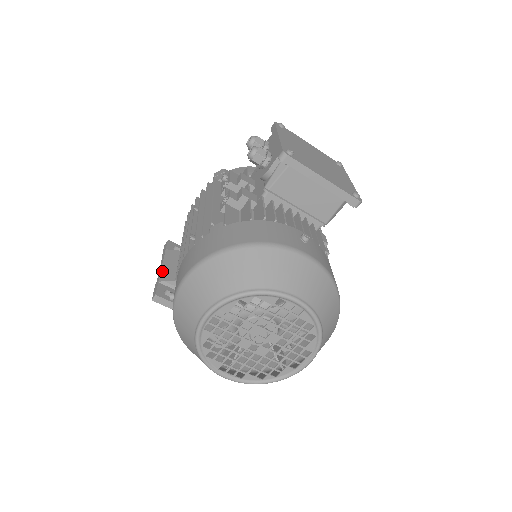
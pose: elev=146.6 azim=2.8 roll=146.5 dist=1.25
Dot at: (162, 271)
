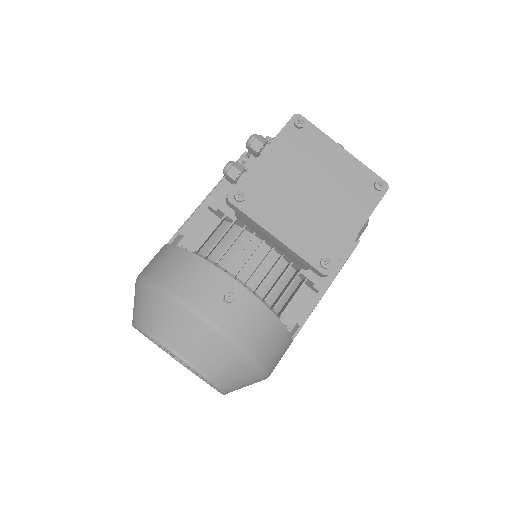
Dot at: occluded
